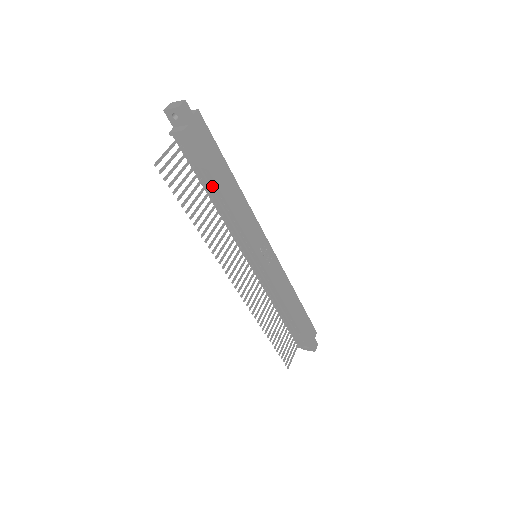
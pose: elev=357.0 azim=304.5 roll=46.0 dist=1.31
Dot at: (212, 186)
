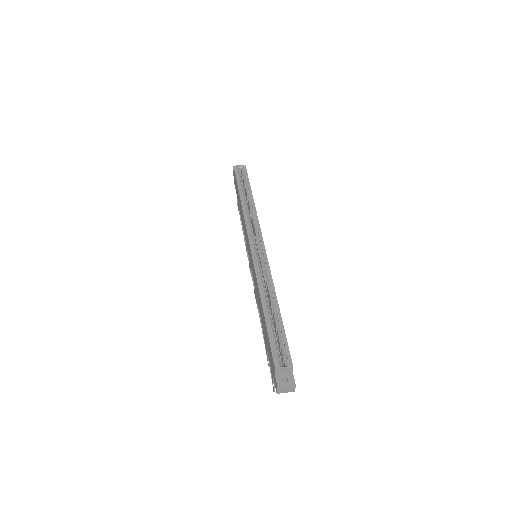
Dot at: occluded
